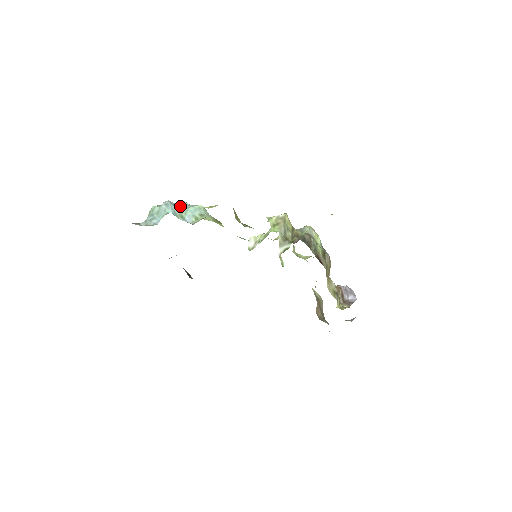
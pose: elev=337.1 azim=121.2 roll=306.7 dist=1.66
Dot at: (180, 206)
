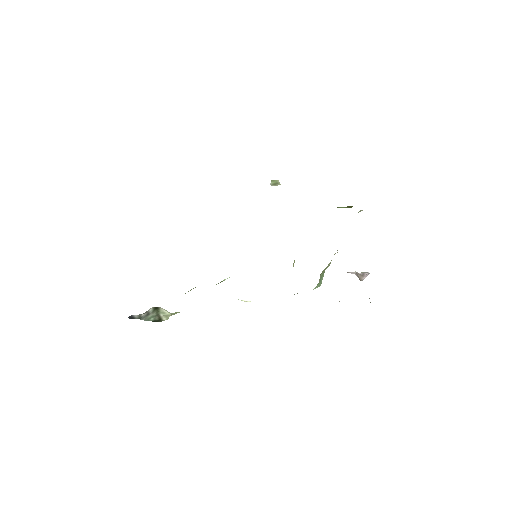
Dot at: occluded
